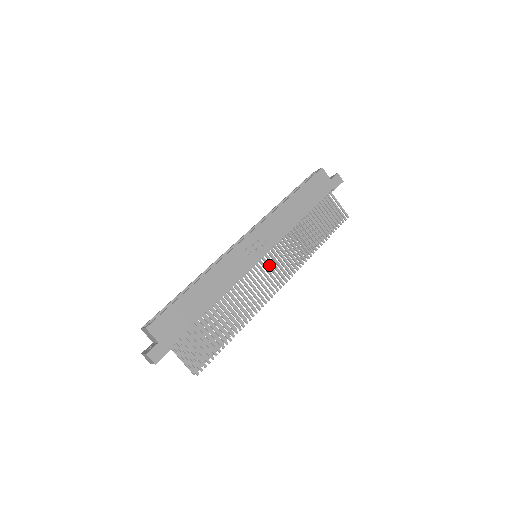
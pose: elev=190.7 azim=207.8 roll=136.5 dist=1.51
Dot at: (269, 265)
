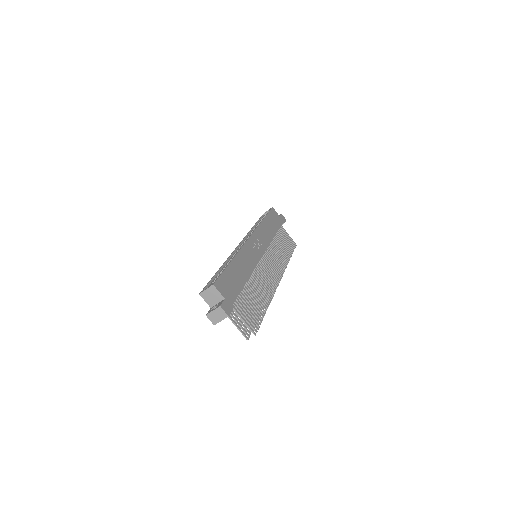
Dot at: (268, 263)
